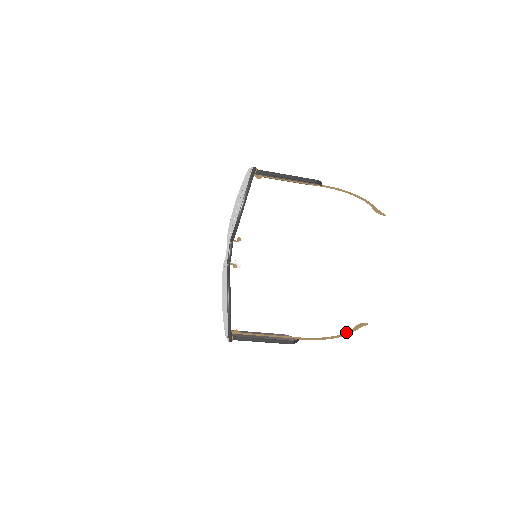
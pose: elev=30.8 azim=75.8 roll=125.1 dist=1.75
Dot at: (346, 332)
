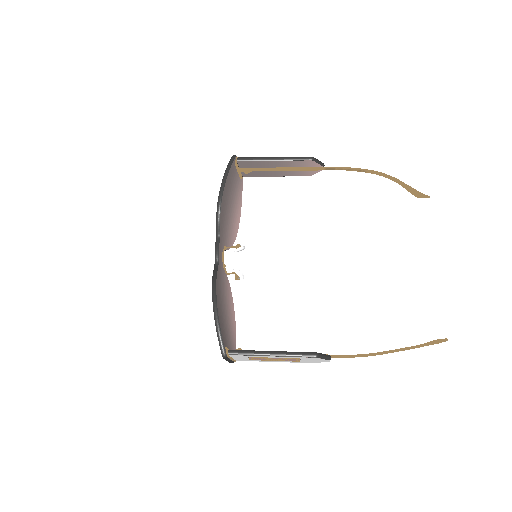
Dot at: (408, 347)
